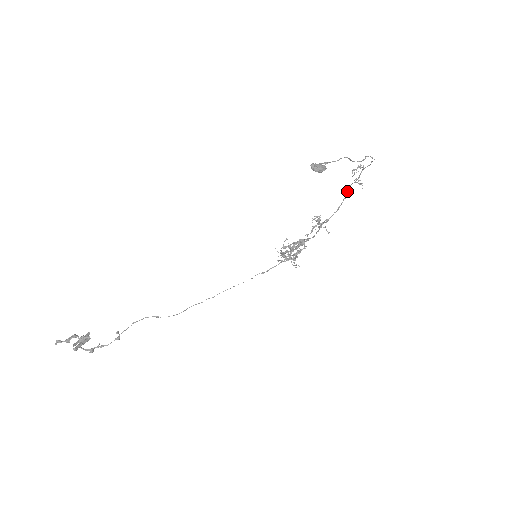
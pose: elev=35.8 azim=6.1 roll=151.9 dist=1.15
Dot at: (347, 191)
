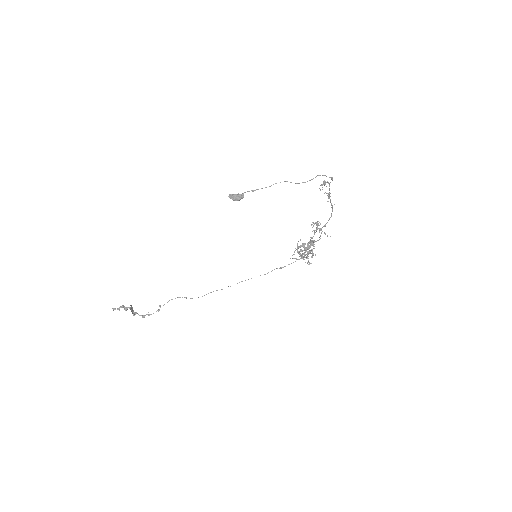
Dot at: (330, 201)
